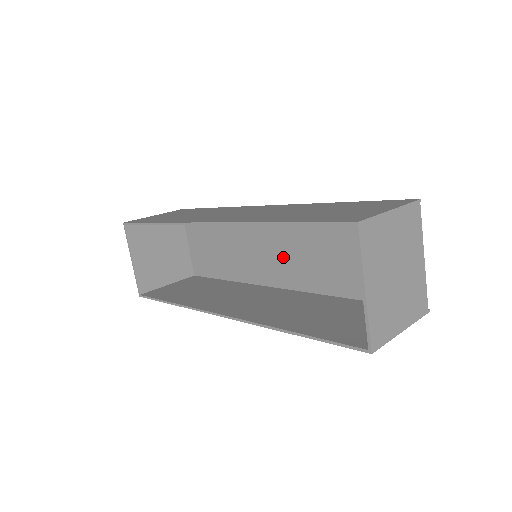
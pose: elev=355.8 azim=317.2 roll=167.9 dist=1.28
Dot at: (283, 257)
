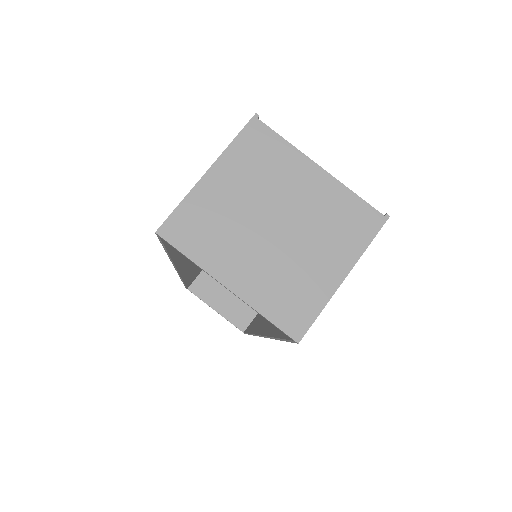
Dot at: occluded
